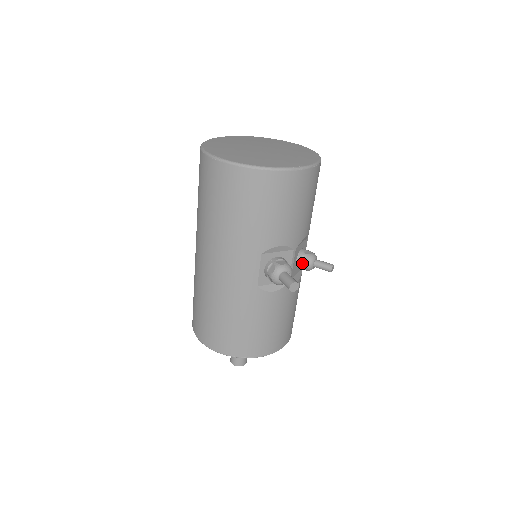
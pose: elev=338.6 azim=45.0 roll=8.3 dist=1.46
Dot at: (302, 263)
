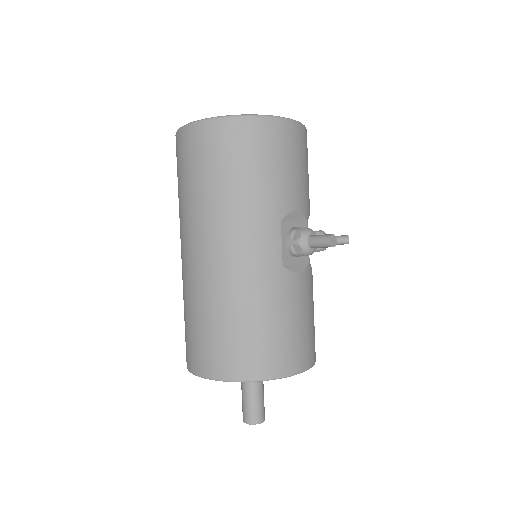
Dot at: occluded
